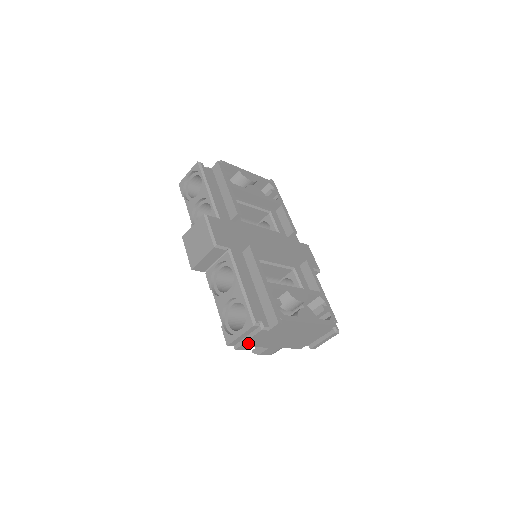
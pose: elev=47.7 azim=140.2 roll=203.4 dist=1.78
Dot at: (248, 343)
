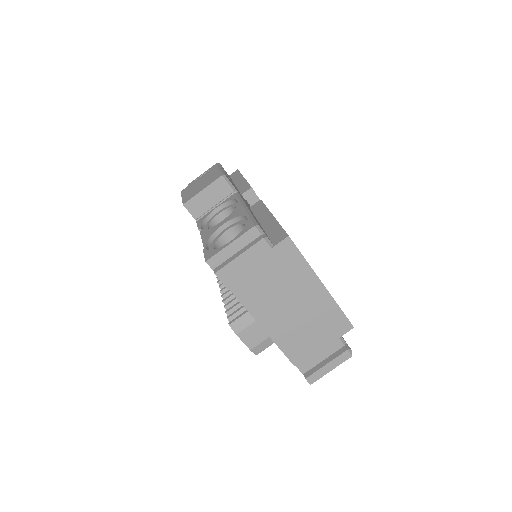
Dot at: (236, 267)
